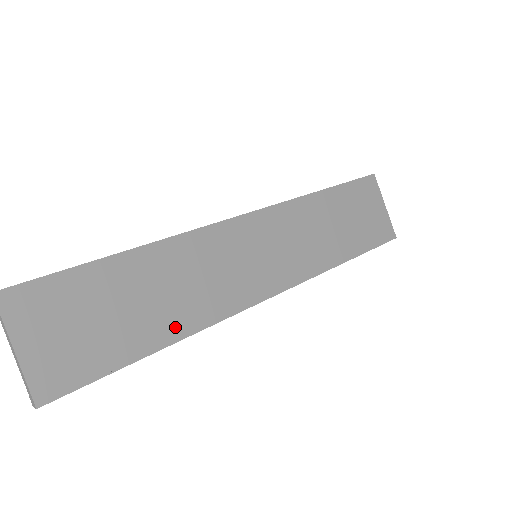
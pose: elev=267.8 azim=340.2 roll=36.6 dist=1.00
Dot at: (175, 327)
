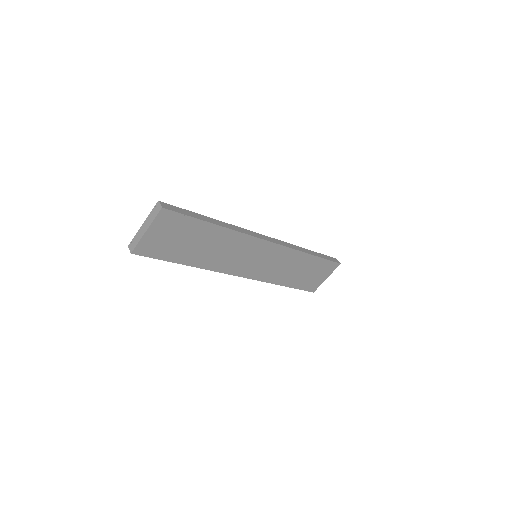
Dot at: (199, 262)
